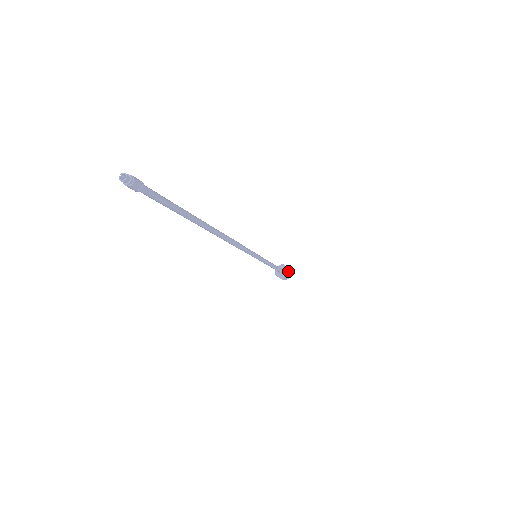
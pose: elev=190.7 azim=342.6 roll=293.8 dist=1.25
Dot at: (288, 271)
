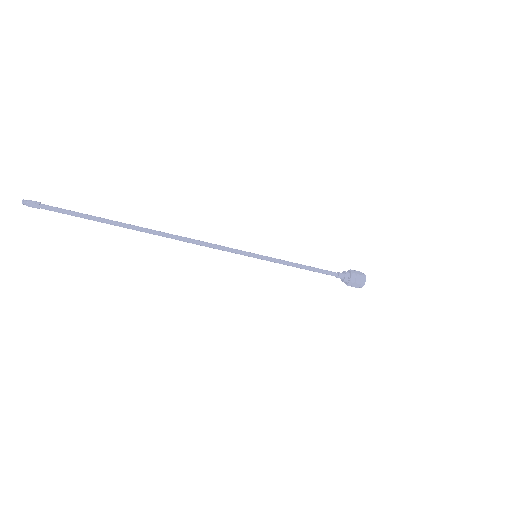
Dot at: (350, 271)
